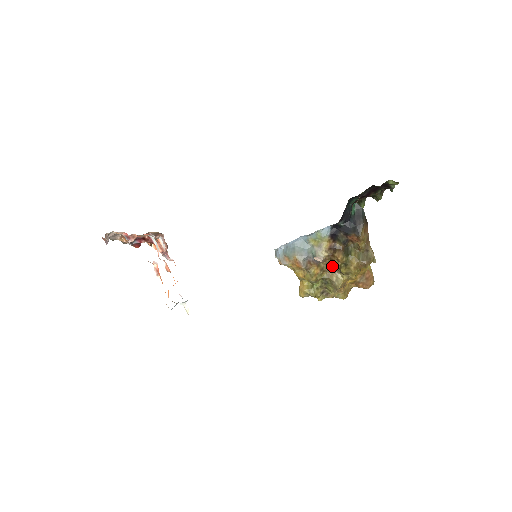
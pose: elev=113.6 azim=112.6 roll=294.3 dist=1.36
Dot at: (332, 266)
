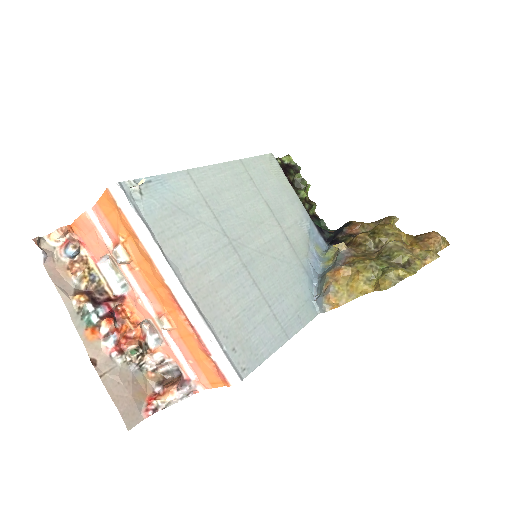
Dot at: (373, 253)
